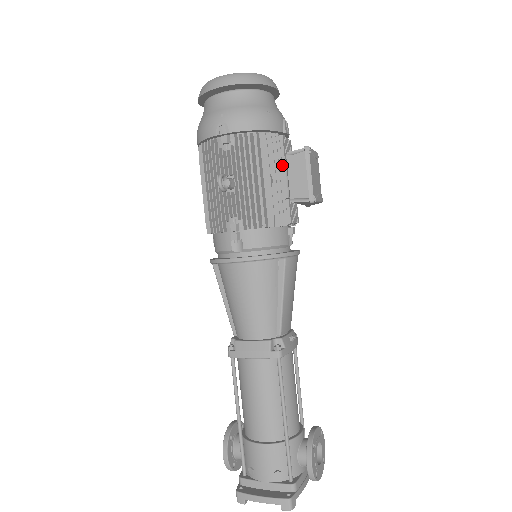
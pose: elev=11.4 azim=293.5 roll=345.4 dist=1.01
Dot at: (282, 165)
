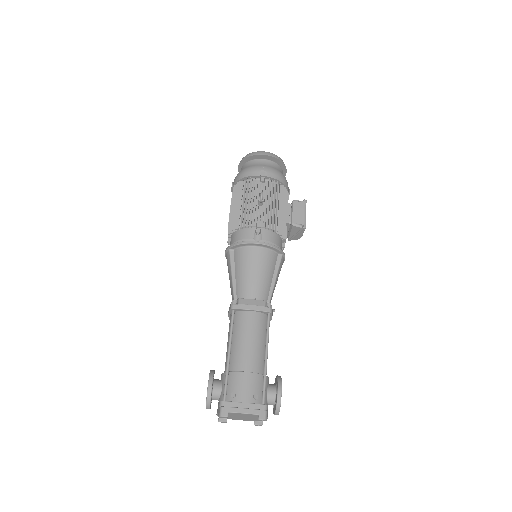
Dot at: (288, 206)
